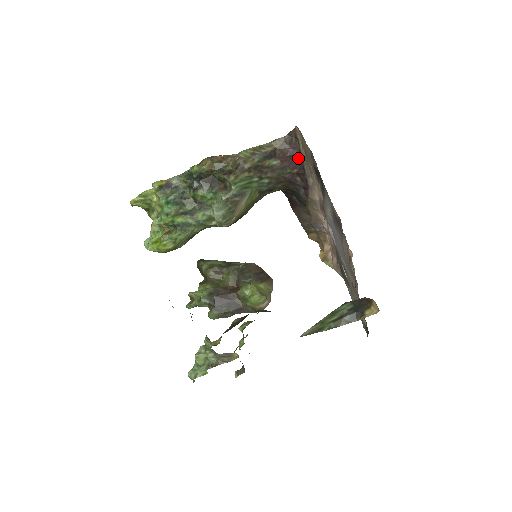
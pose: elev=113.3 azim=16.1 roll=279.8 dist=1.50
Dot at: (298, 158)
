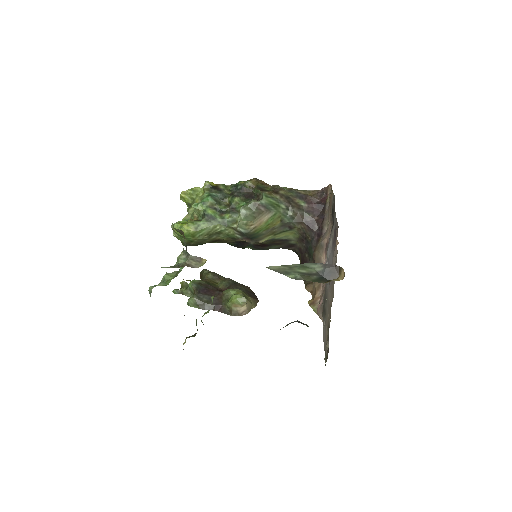
Dot at: (322, 209)
